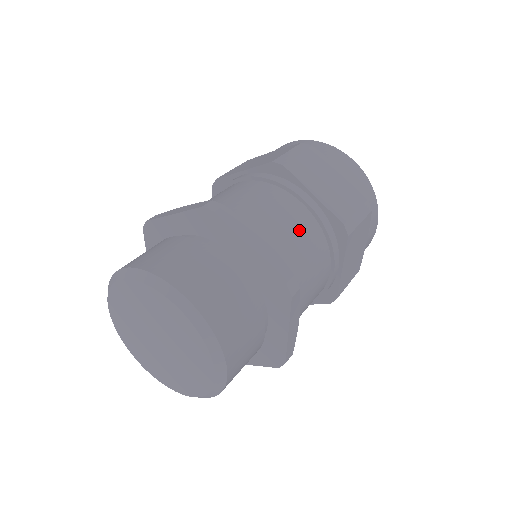
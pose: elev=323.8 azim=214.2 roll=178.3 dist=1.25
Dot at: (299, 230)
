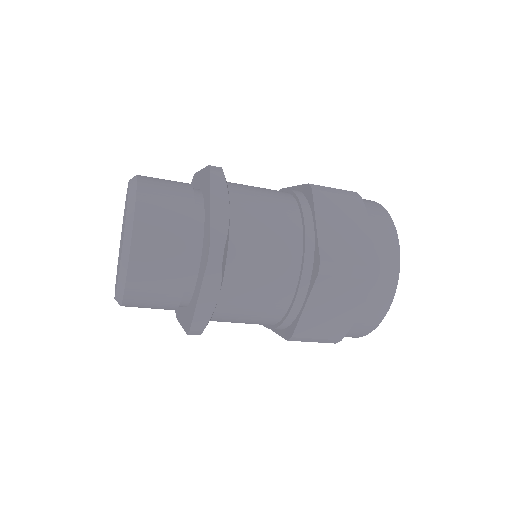
Dot at: (264, 189)
